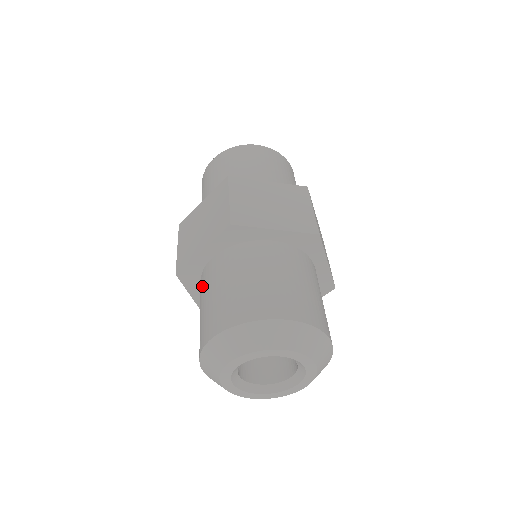
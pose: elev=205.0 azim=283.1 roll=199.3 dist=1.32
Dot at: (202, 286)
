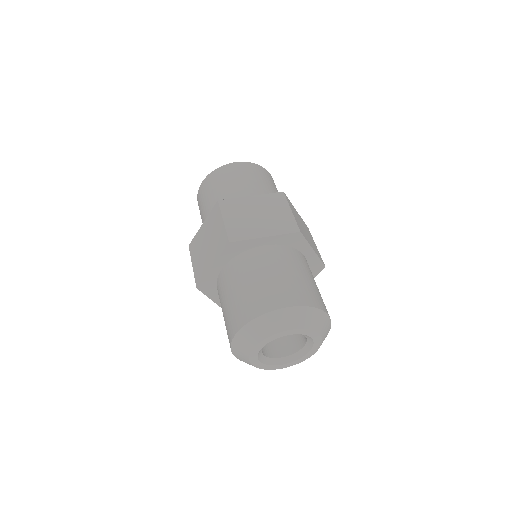
Dot at: (250, 263)
